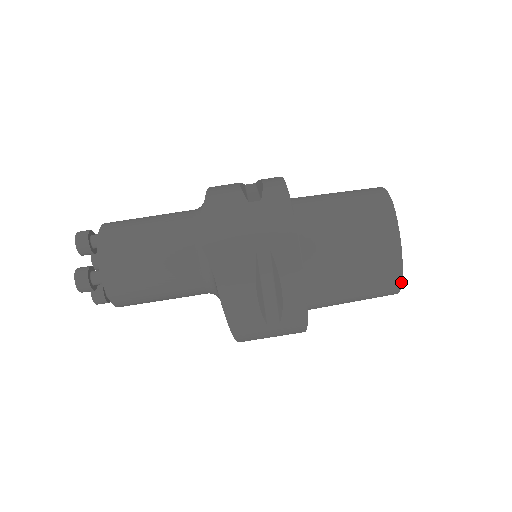
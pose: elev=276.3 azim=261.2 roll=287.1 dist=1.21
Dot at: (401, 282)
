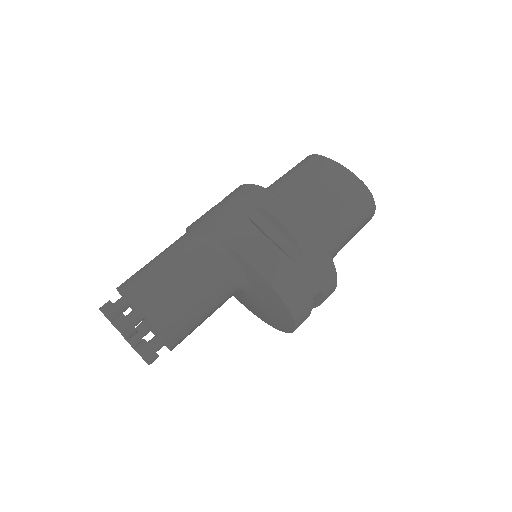
Dot at: (366, 187)
